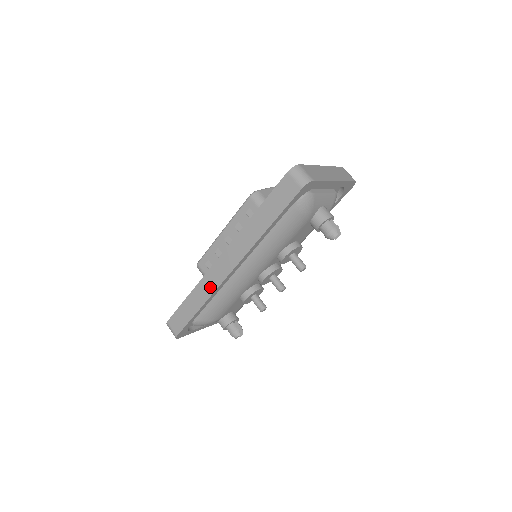
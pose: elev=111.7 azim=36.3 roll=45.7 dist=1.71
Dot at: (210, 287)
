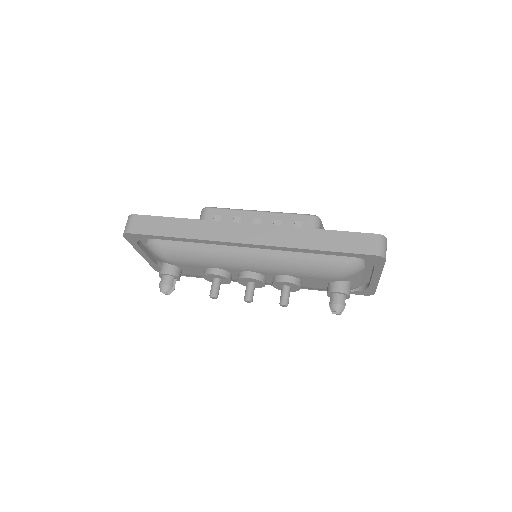
Dot at: (212, 234)
